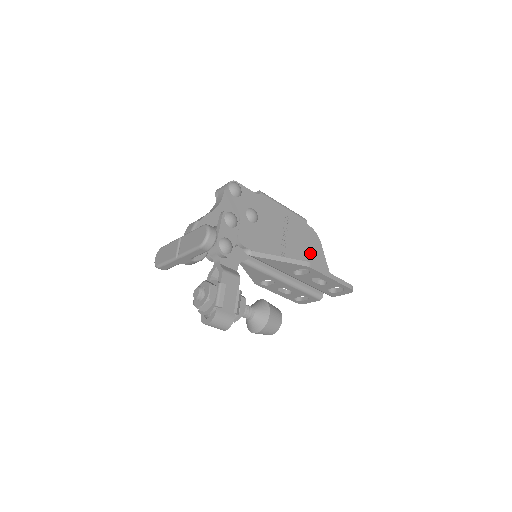
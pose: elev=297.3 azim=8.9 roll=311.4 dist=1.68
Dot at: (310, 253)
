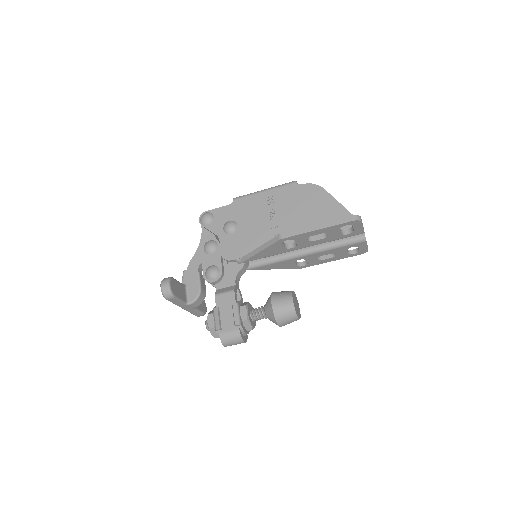
Dot at: (312, 210)
